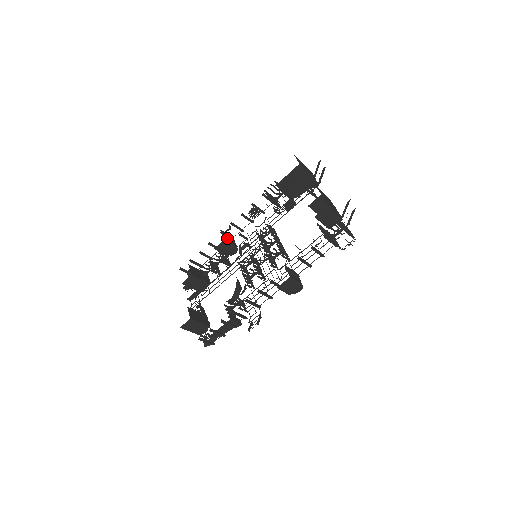
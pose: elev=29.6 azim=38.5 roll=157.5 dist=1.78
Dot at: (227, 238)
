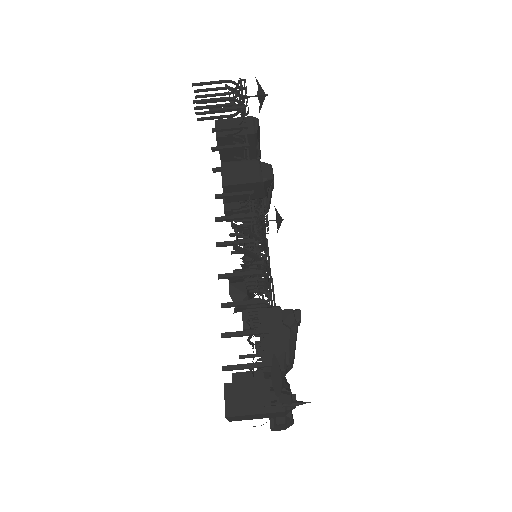
Dot at: occluded
